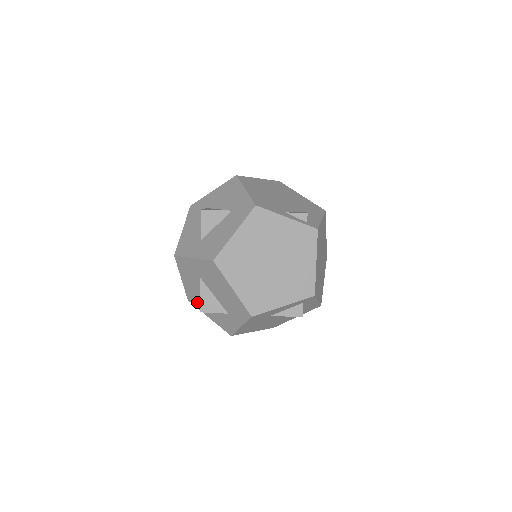
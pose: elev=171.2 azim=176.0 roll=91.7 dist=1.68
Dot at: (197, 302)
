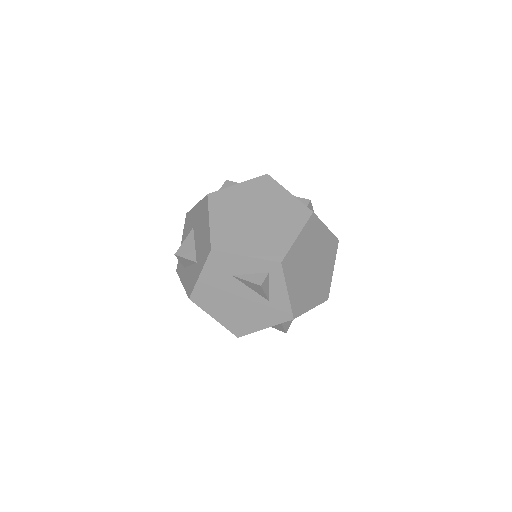
Dot at: (181, 267)
